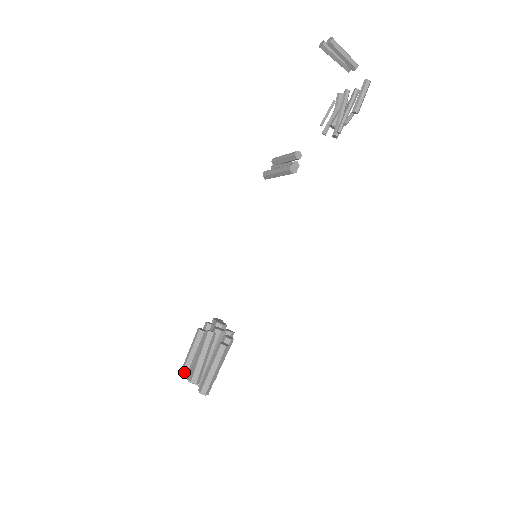
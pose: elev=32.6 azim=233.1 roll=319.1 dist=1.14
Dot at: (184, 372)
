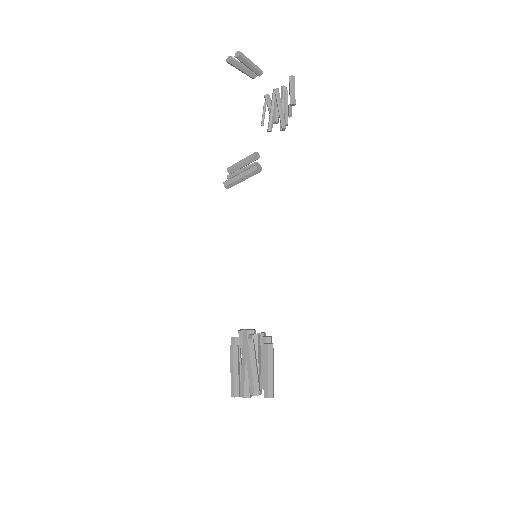
Dot at: (236, 392)
